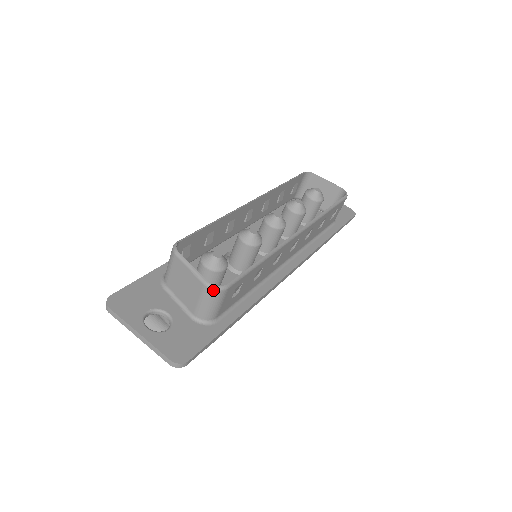
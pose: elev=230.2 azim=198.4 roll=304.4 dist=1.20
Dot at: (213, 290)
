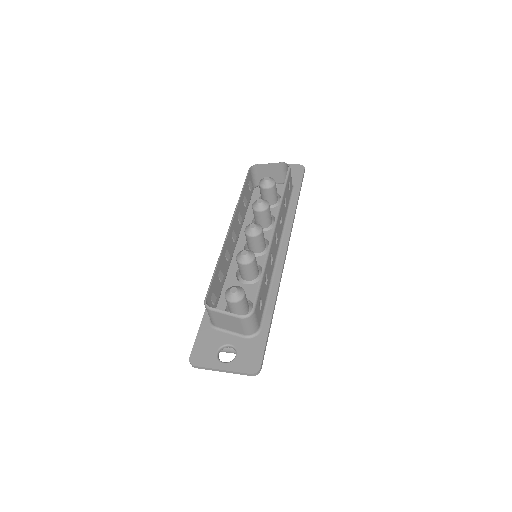
Dot at: (247, 318)
